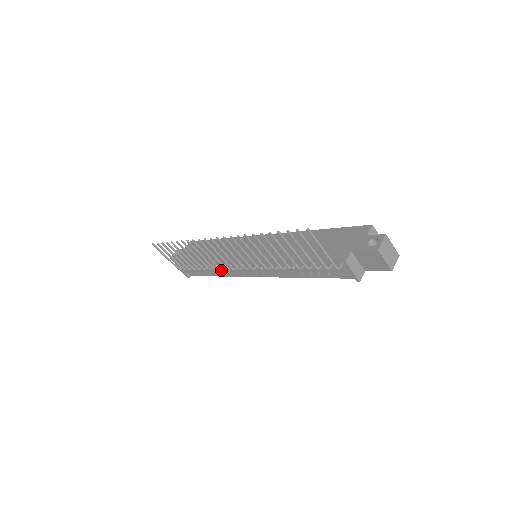
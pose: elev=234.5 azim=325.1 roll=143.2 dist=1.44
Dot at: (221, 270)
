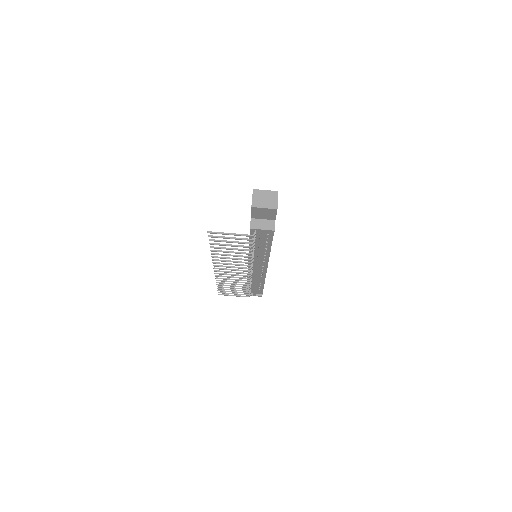
Dot at: occluded
